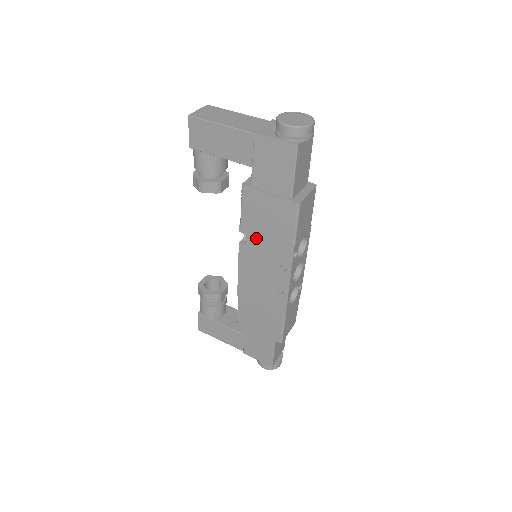
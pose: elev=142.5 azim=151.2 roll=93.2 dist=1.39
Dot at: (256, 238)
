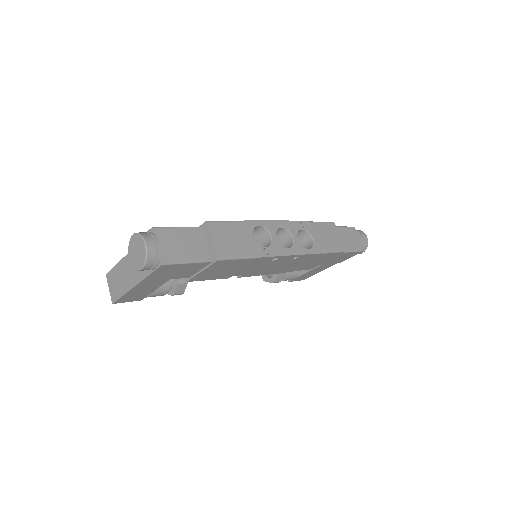
Dot at: (238, 272)
